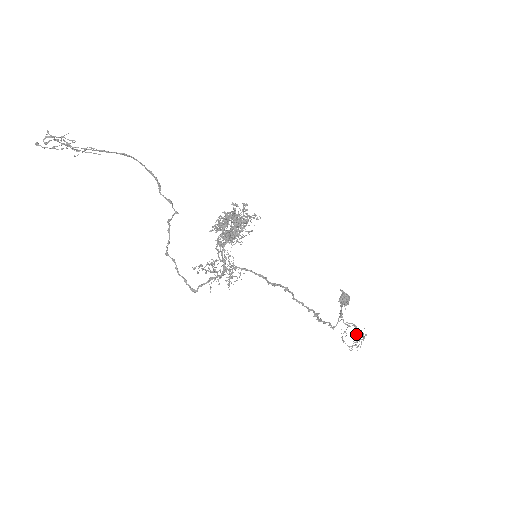
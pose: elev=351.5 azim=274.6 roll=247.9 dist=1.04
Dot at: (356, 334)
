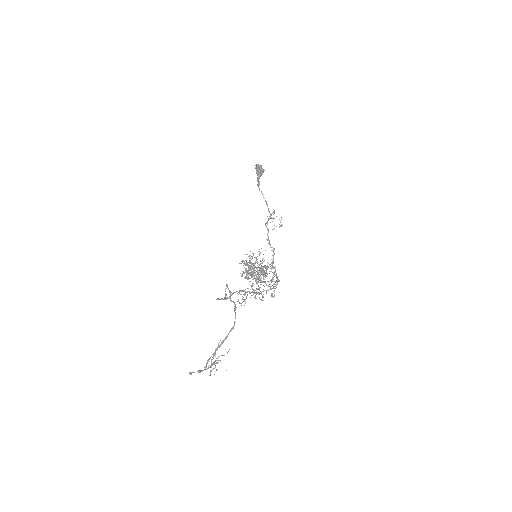
Dot at: occluded
